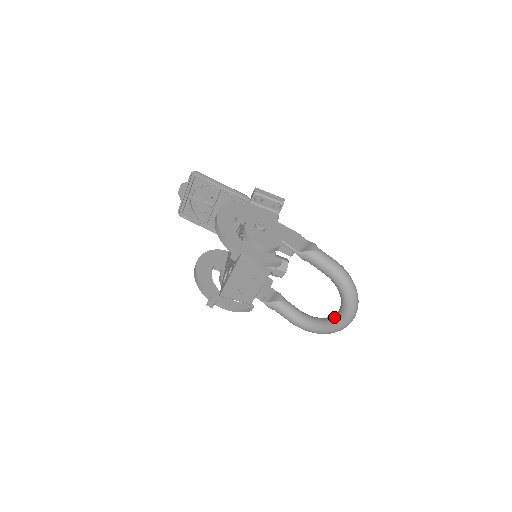
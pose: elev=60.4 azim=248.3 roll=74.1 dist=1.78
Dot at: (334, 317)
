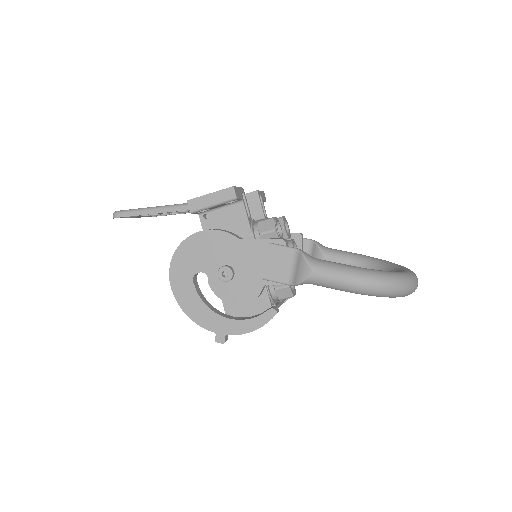
Dot at: occluded
